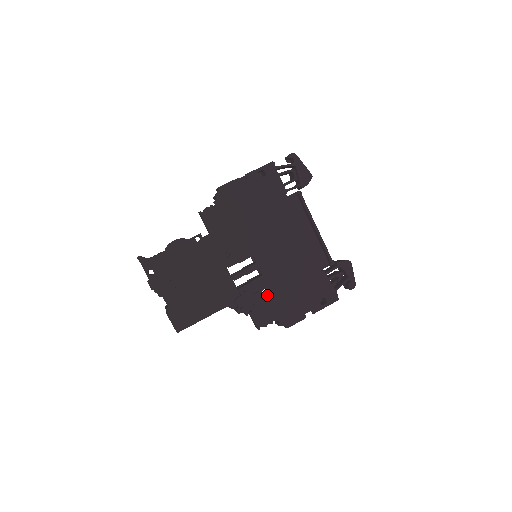
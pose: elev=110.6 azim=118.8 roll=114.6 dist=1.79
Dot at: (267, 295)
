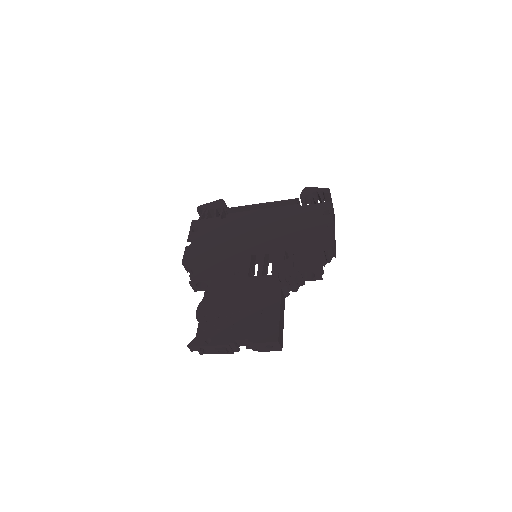
Dot at: (293, 255)
